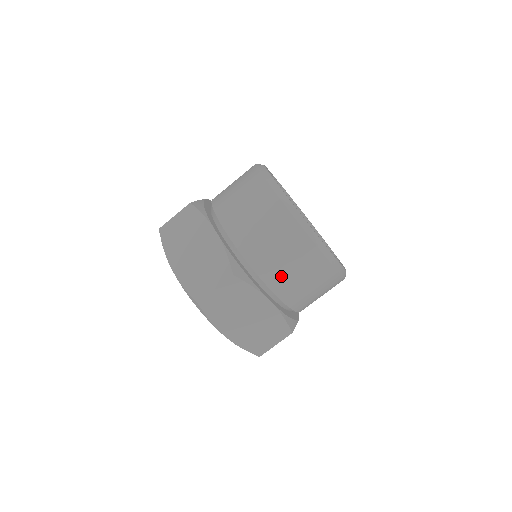
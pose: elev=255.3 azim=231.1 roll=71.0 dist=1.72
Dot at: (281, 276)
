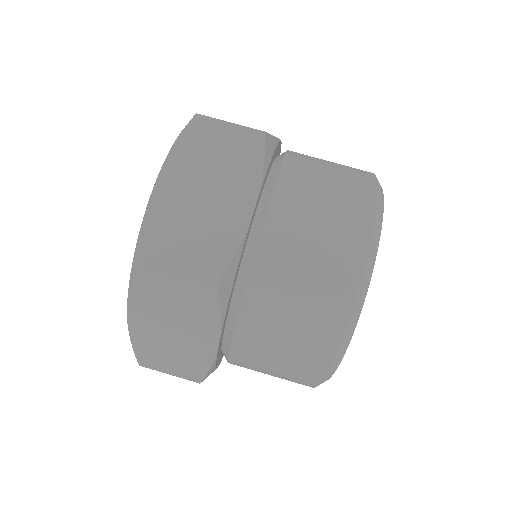
Dot at: (299, 205)
